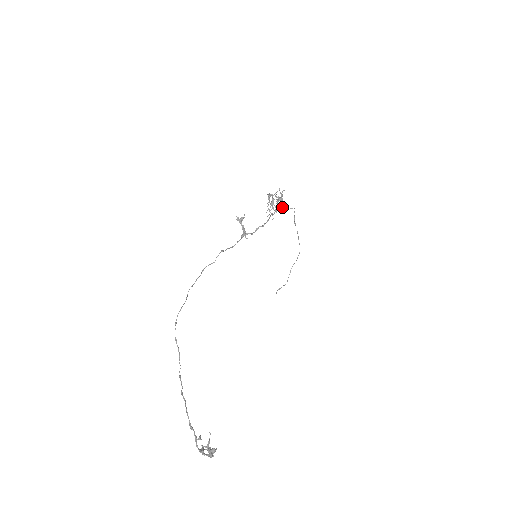
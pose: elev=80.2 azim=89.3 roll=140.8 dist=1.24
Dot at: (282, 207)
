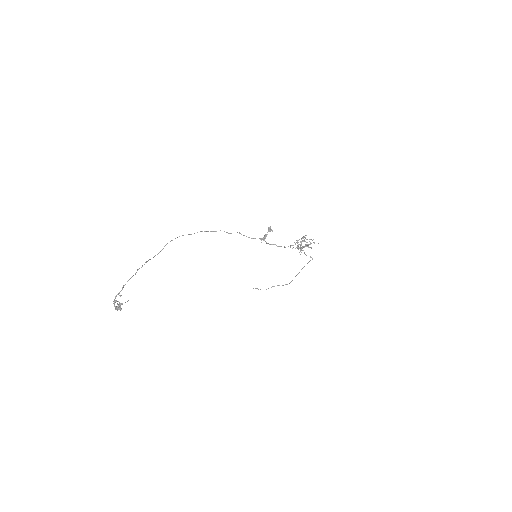
Dot at: occluded
